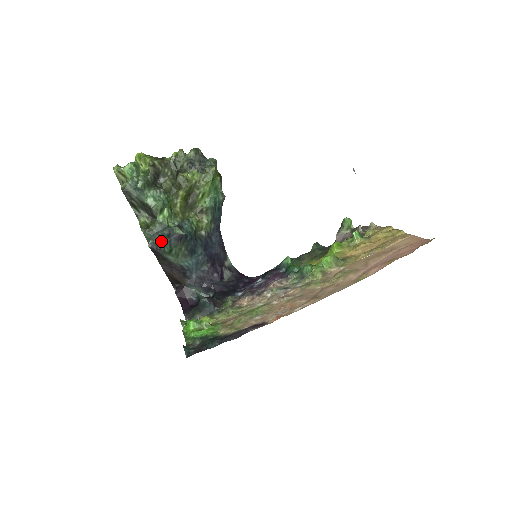
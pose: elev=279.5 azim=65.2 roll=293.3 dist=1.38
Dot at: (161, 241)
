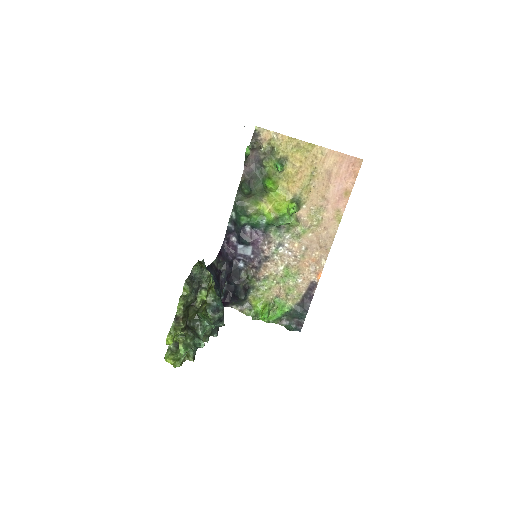
Dot at: occluded
